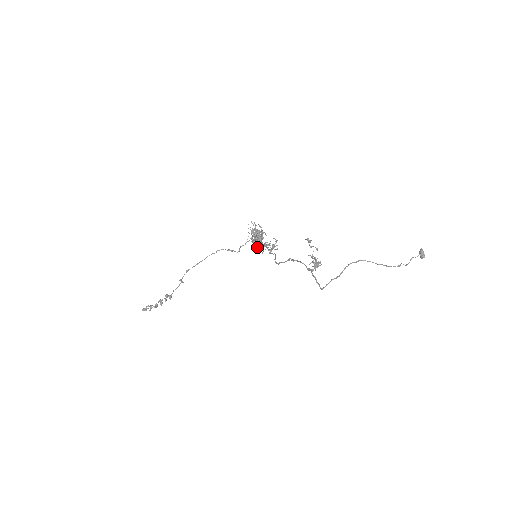
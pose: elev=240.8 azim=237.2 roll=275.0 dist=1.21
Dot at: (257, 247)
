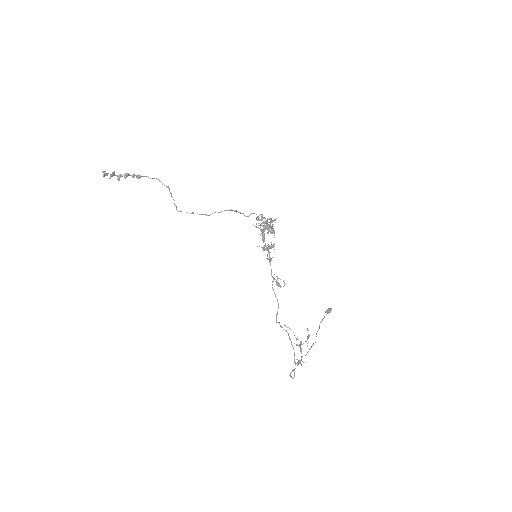
Dot at: (257, 227)
